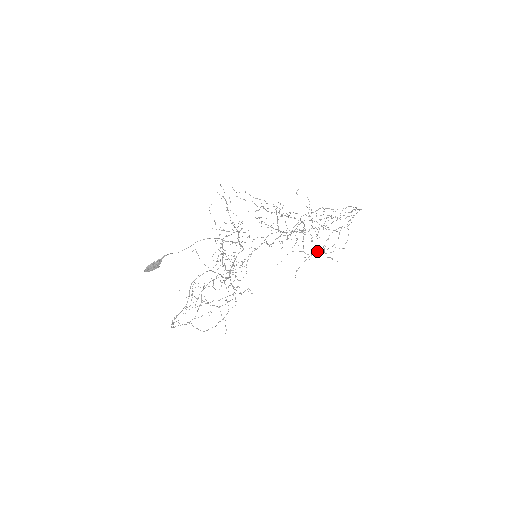
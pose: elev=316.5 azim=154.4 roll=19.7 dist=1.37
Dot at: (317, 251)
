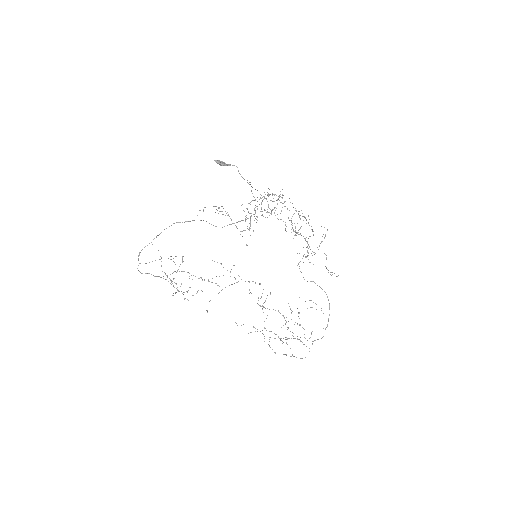
Dot at: (274, 338)
